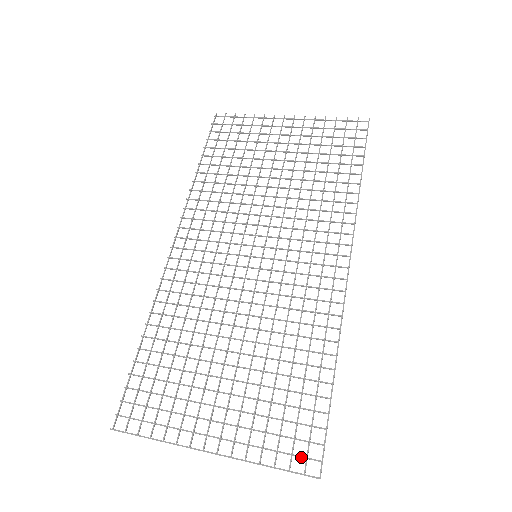
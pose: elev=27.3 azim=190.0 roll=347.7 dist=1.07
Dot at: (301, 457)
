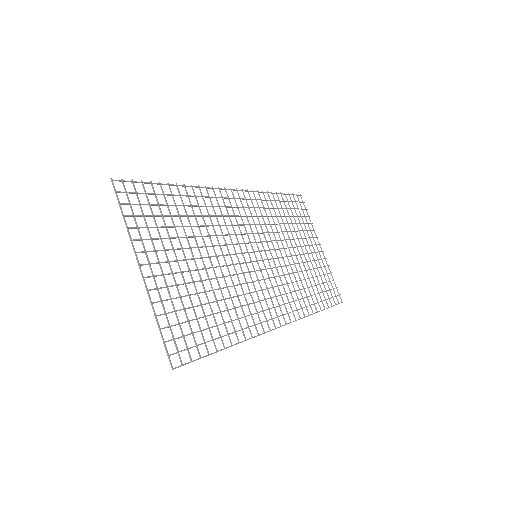
Dot at: (177, 347)
